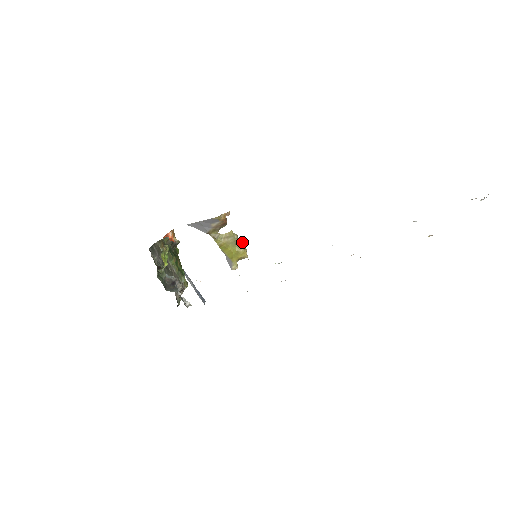
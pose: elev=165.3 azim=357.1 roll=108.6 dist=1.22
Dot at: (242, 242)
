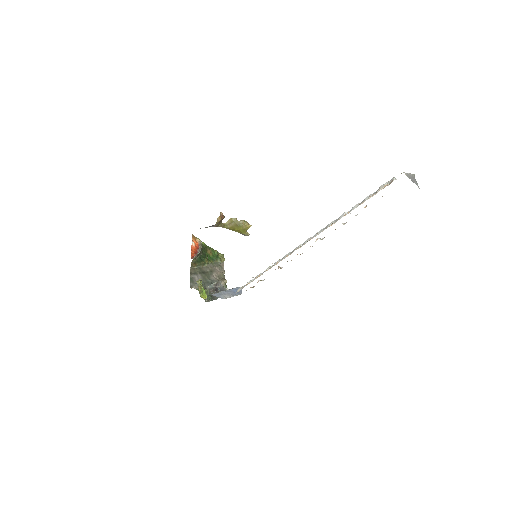
Dot at: (242, 221)
